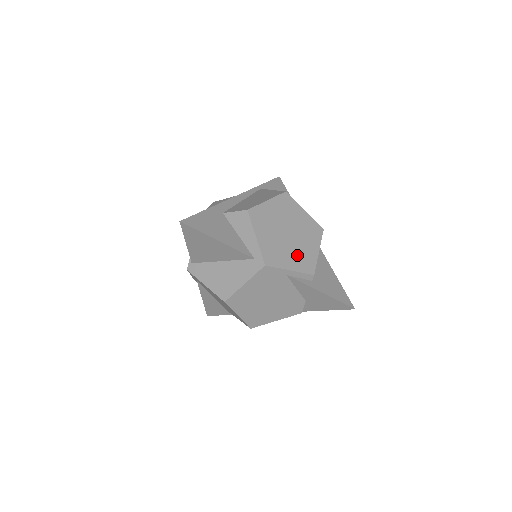
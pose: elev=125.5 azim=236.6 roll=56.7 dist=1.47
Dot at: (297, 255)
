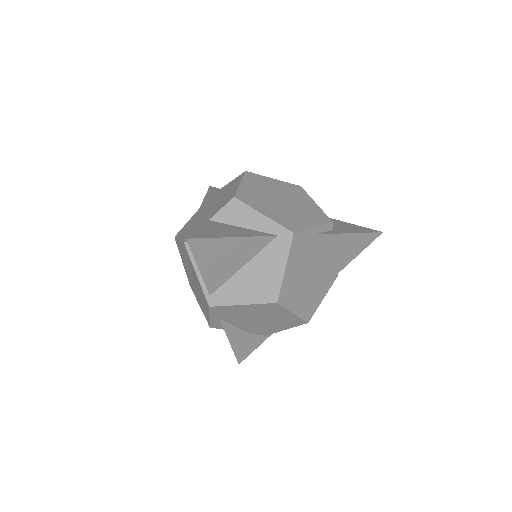
Dot at: (305, 213)
